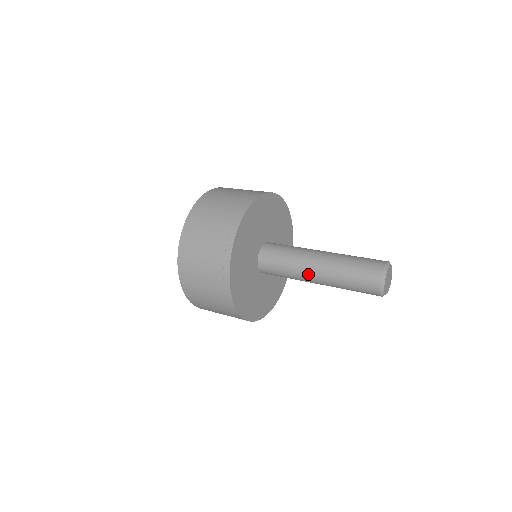
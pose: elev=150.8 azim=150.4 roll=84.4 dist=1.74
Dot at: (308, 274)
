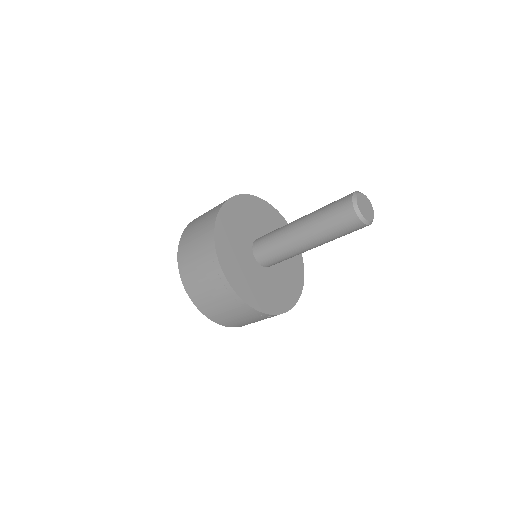
Dot at: (304, 250)
